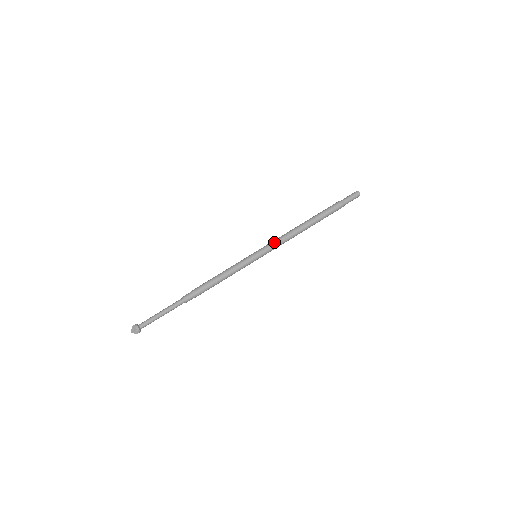
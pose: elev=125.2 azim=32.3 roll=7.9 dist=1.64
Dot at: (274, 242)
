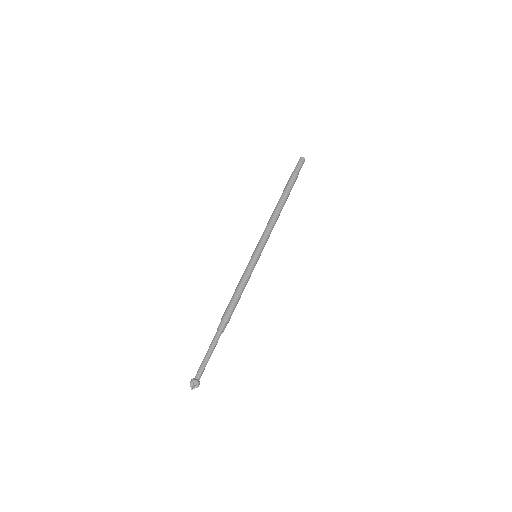
Dot at: (266, 236)
